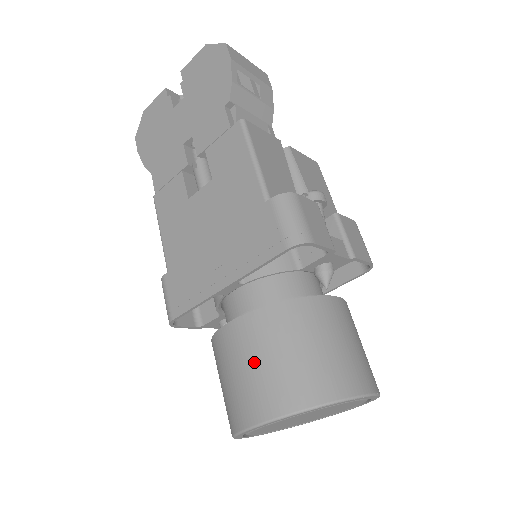
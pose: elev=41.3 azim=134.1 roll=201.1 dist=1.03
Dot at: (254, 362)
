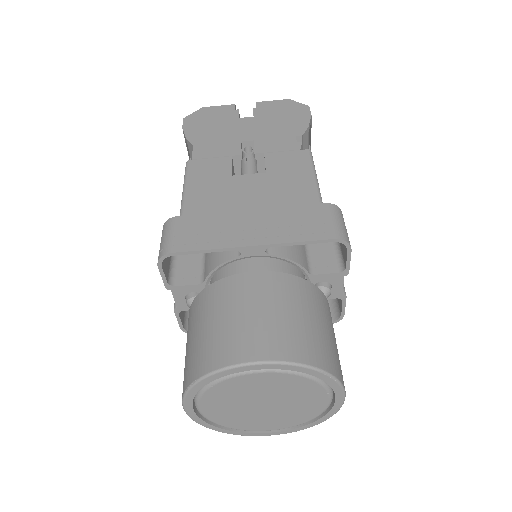
Dot at: (270, 309)
